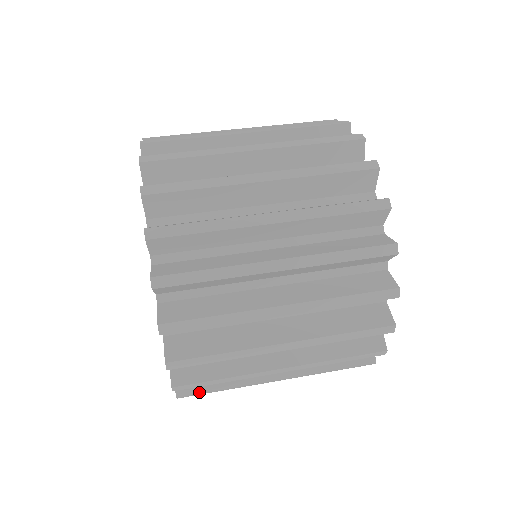
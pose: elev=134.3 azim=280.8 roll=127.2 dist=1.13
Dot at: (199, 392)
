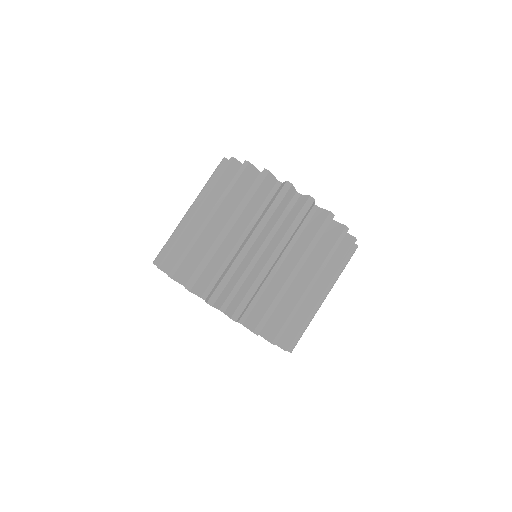
Dot at: occluded
